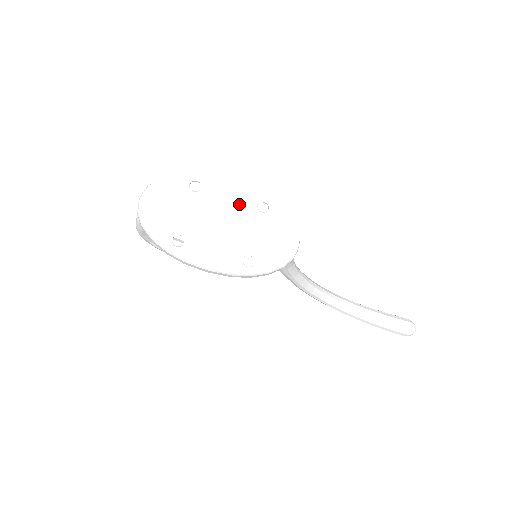
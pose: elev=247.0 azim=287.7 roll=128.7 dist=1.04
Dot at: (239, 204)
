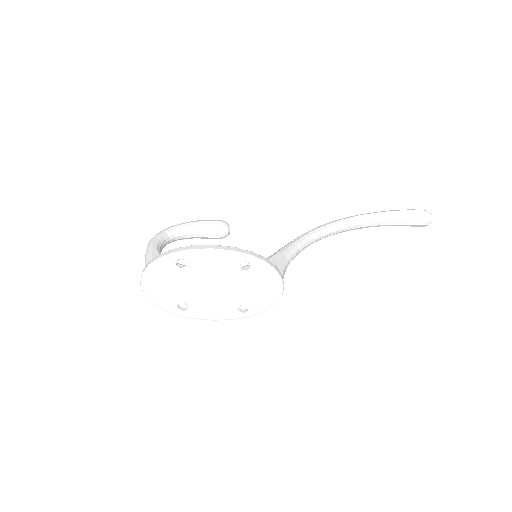
Dot at: (223, 269)
